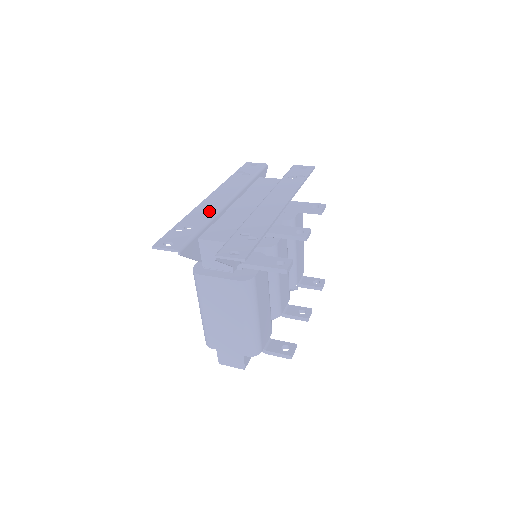
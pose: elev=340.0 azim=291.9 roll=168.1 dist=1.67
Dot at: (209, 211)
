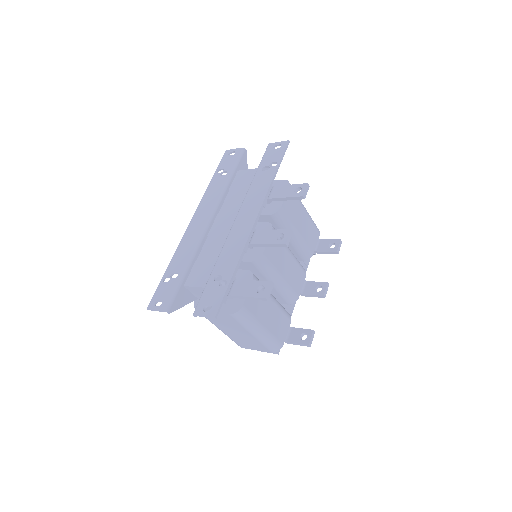
Dot at: (190, 246)
